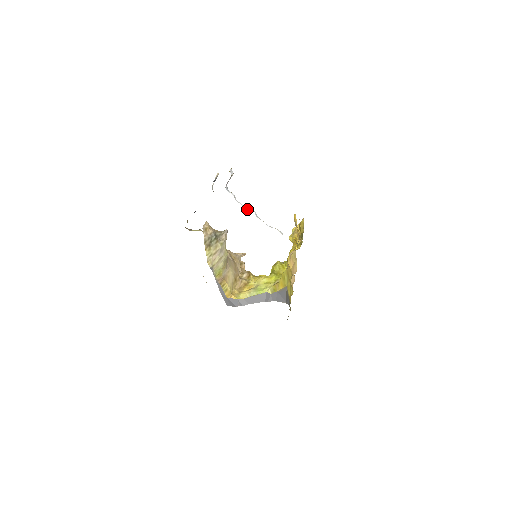
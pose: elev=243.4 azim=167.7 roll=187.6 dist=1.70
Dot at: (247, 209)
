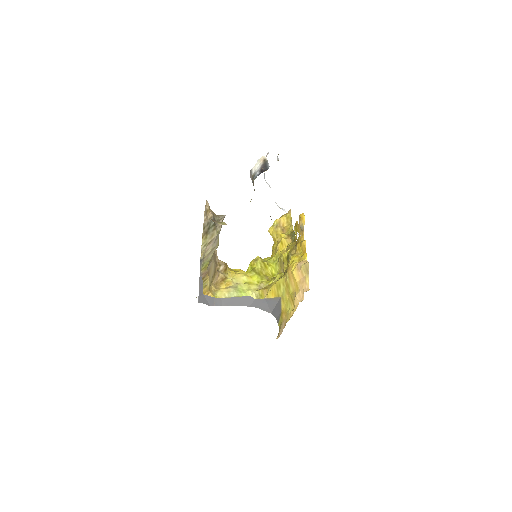
Dot at: occluded
